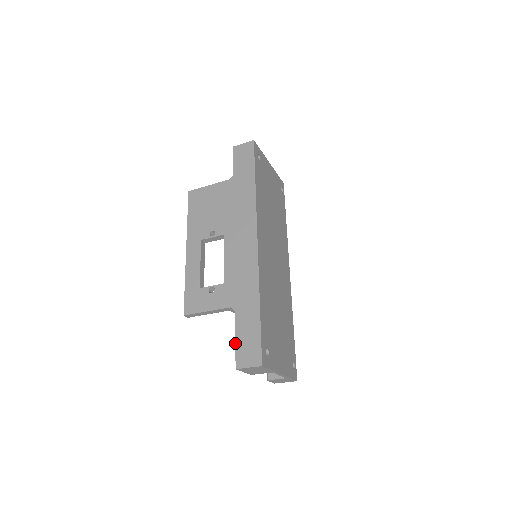
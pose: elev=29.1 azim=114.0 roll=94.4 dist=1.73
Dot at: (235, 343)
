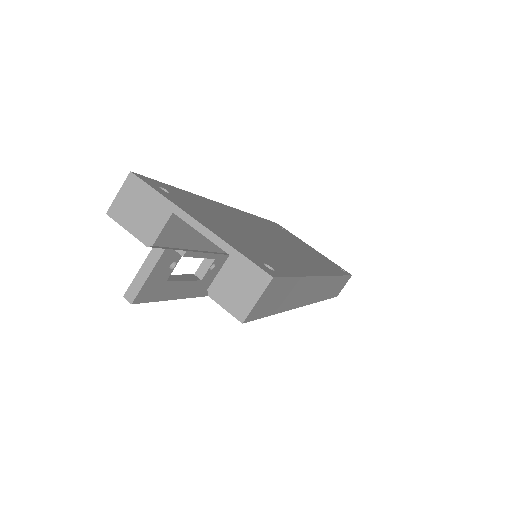
Dot at: occluded
